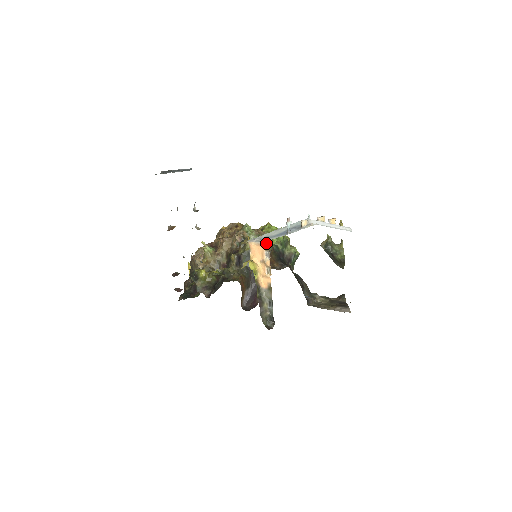
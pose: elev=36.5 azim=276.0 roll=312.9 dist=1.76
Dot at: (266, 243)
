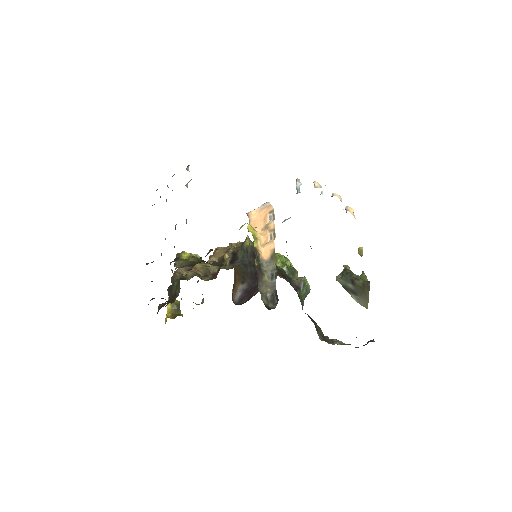
Dot at: occluded
